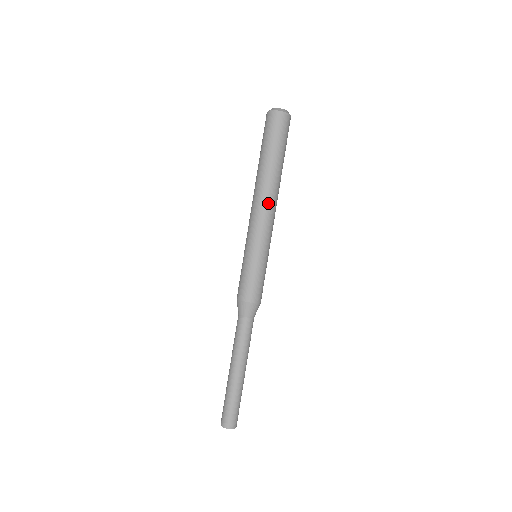
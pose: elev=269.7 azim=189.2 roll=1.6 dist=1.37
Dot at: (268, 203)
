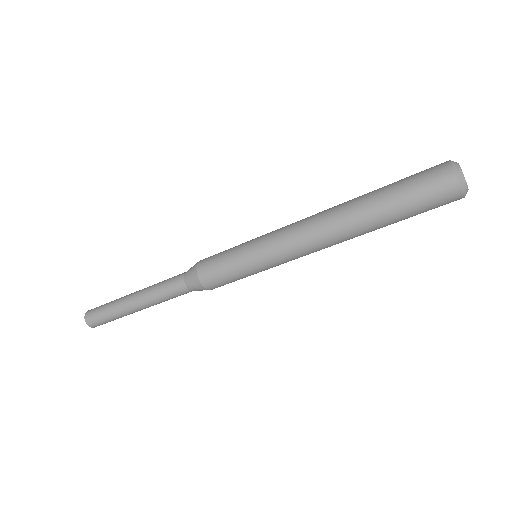
Dot at: (319, 236)
